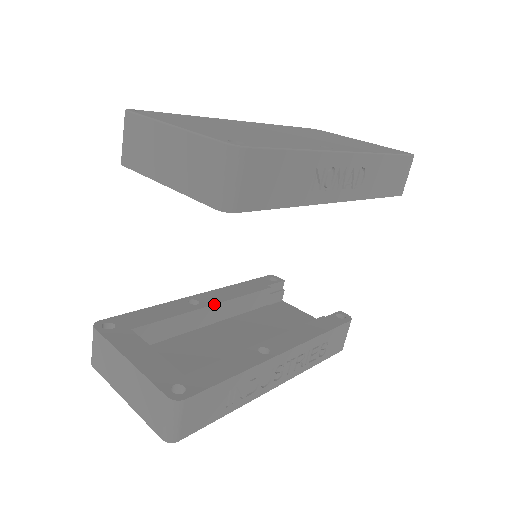
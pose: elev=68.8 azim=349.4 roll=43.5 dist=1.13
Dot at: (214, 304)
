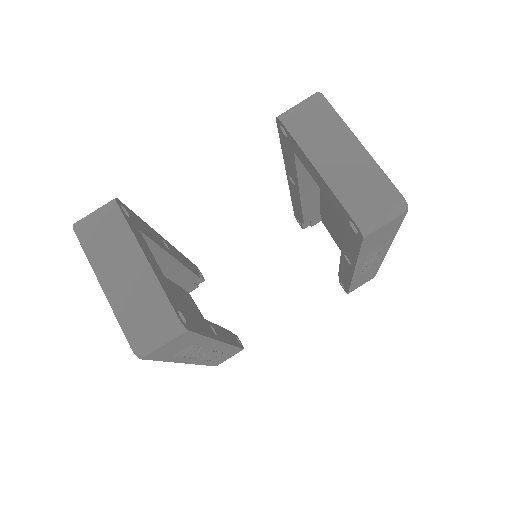
Dot at: (177, 260)
